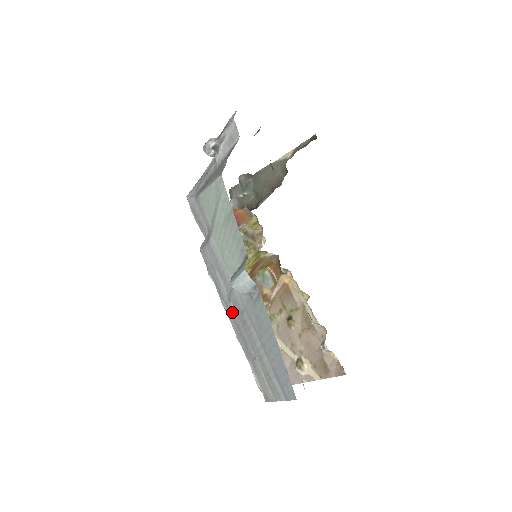
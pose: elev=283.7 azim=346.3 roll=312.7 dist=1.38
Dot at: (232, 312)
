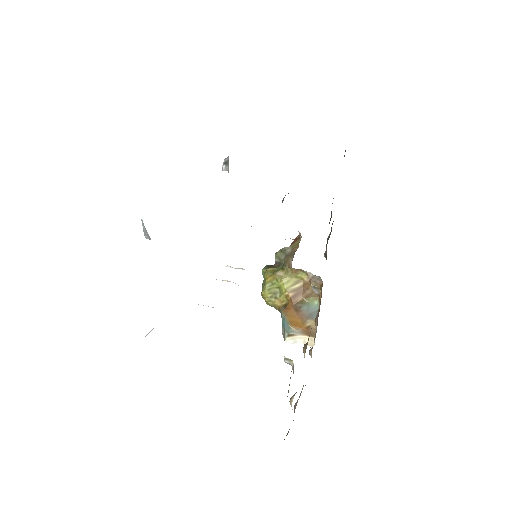
Dot at: occluded
